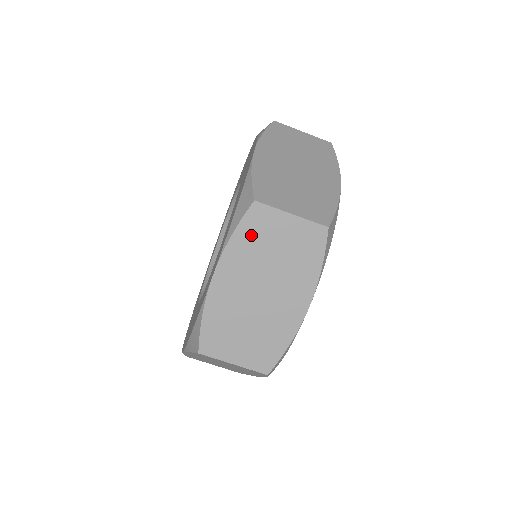
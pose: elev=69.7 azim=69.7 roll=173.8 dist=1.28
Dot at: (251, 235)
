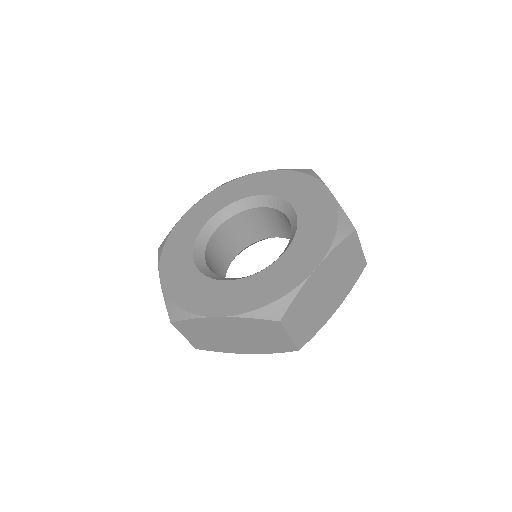
Dot at: (344, 250)
